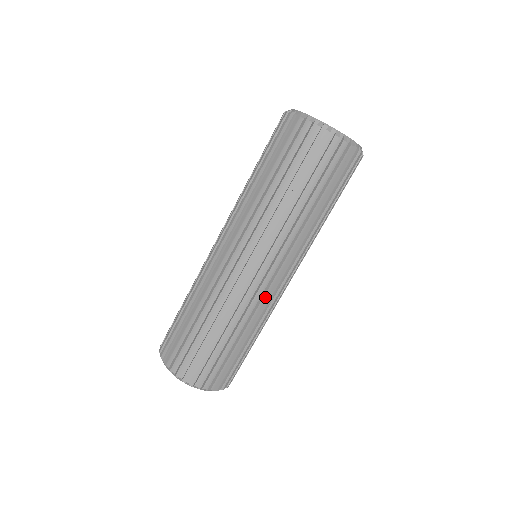
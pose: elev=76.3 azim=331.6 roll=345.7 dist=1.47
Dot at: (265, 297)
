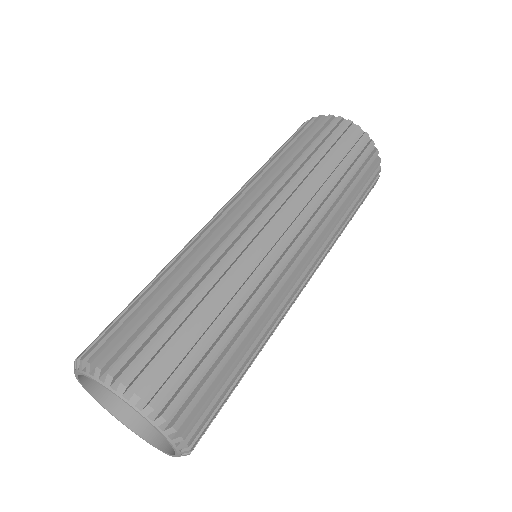
Dot at: (290, 298)
